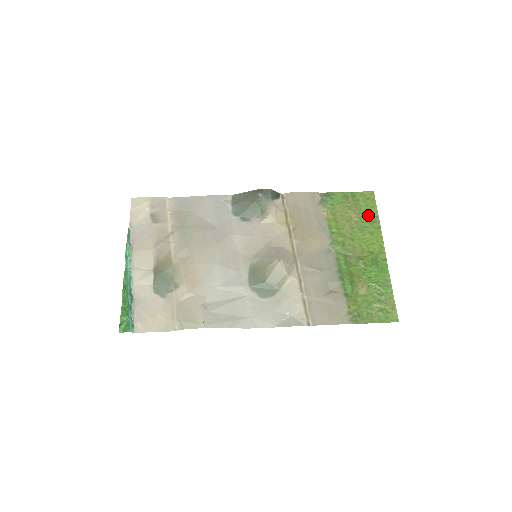
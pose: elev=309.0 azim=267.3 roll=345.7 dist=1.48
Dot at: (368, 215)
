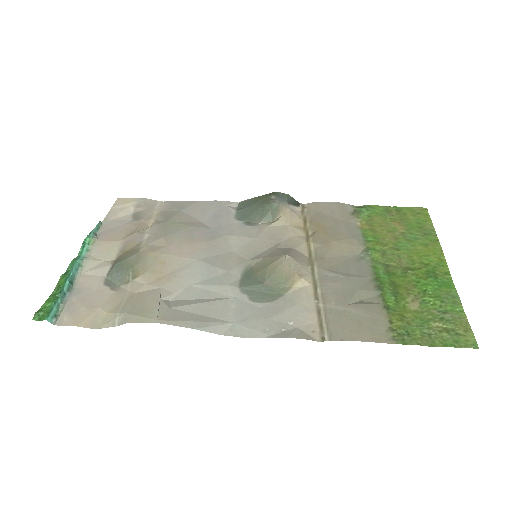
Dot at: (419, 228)
